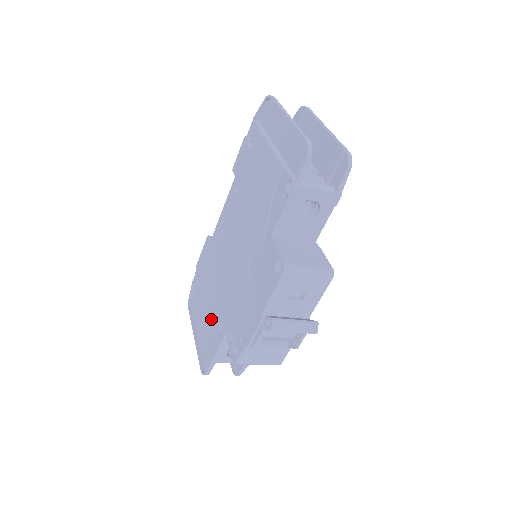
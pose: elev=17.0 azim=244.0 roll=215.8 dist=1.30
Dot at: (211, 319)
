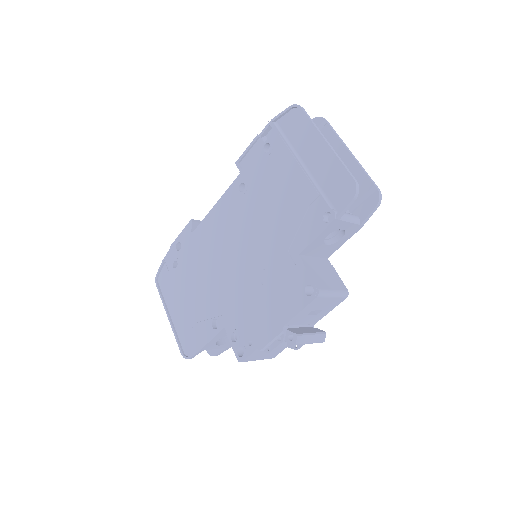
Dot at: (200, 309)
